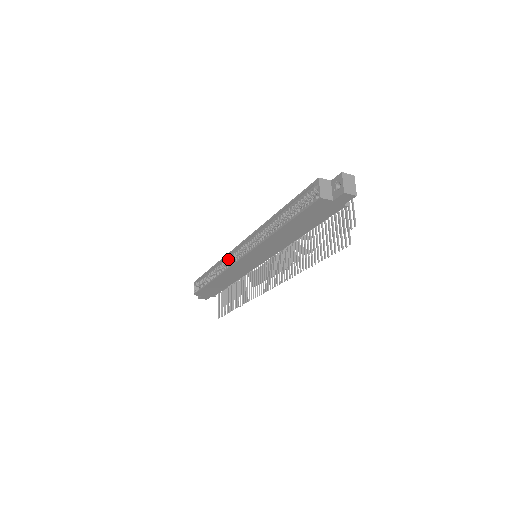
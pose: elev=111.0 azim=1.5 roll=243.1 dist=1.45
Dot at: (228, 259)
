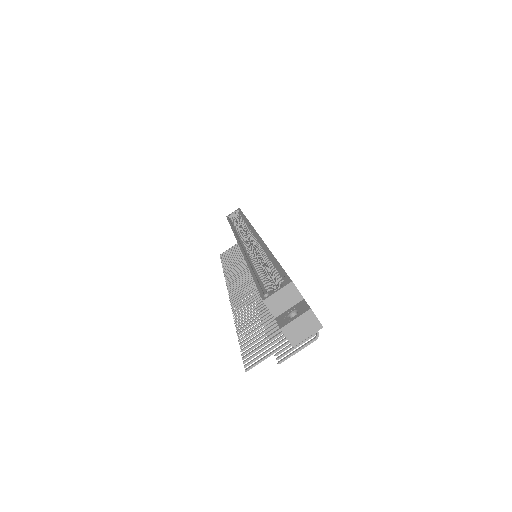
Dot at: (247, 228)
